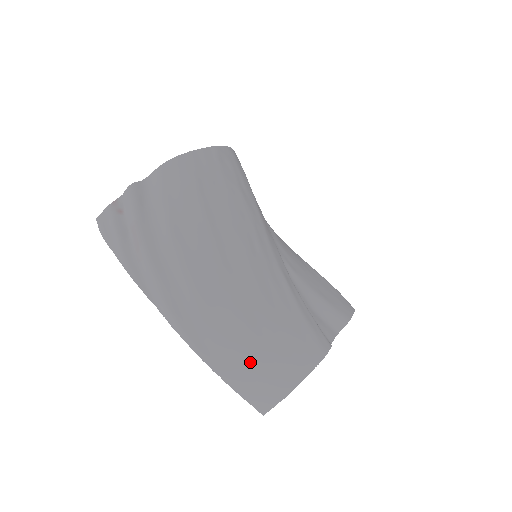
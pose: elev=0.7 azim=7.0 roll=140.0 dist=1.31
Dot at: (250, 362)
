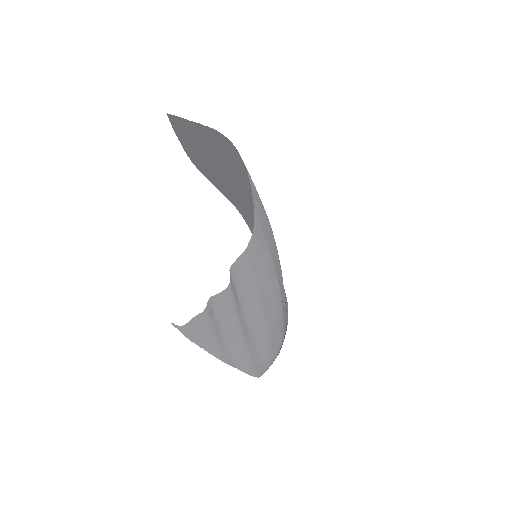
Dot at: occluded
